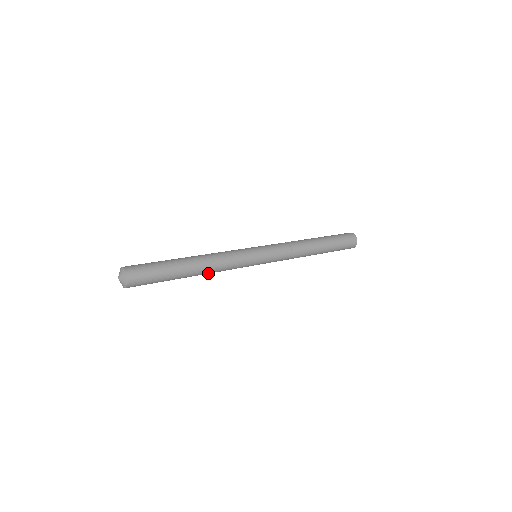
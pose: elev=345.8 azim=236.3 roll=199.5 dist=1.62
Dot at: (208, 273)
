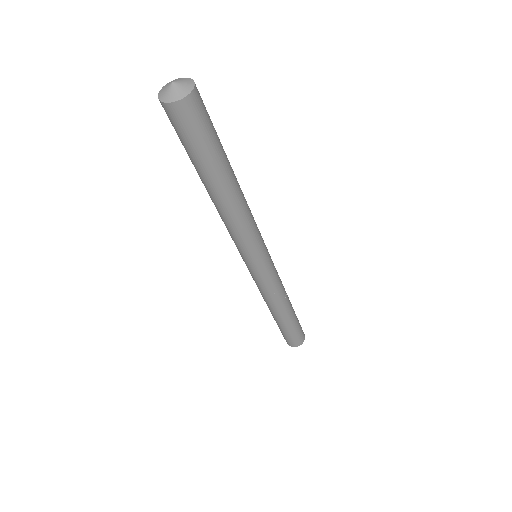
Dot at: (244, 201)
